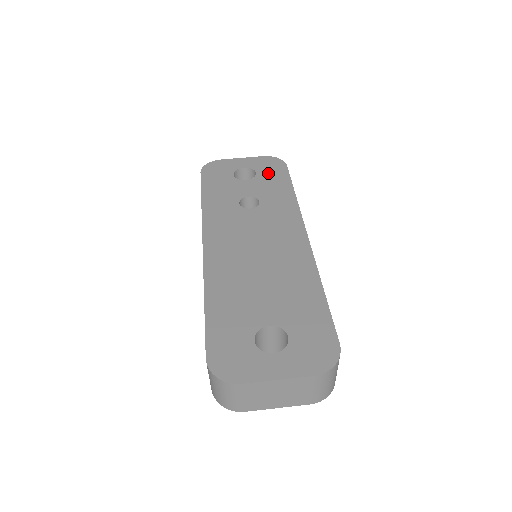
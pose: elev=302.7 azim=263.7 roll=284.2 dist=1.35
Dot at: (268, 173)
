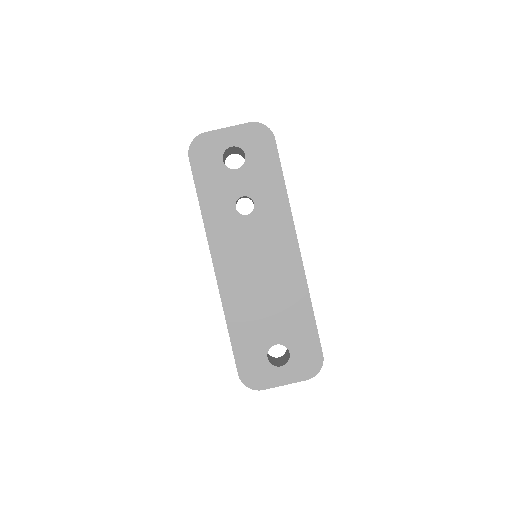
Dot at: (257, 155)
